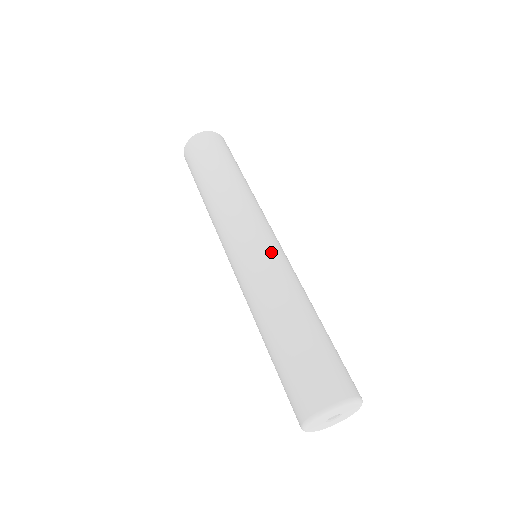
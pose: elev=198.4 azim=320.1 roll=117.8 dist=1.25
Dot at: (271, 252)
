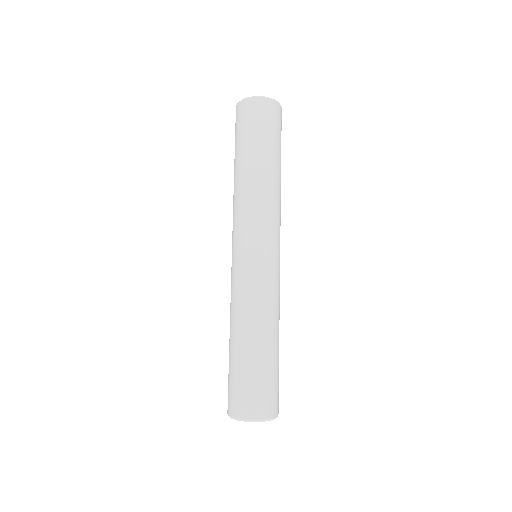
Dot at: (242, 270)
